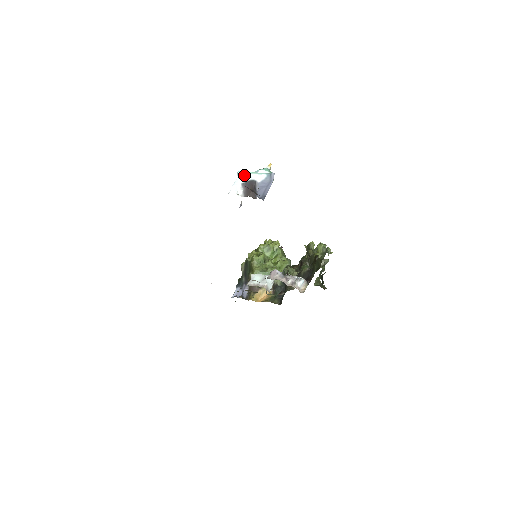
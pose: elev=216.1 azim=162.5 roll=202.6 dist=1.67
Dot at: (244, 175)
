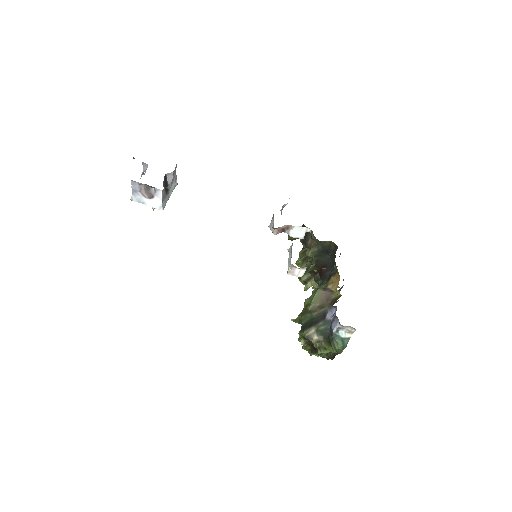
Dot at: occluded
